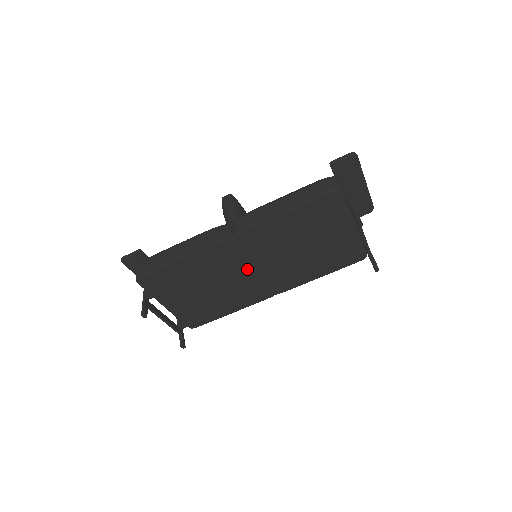
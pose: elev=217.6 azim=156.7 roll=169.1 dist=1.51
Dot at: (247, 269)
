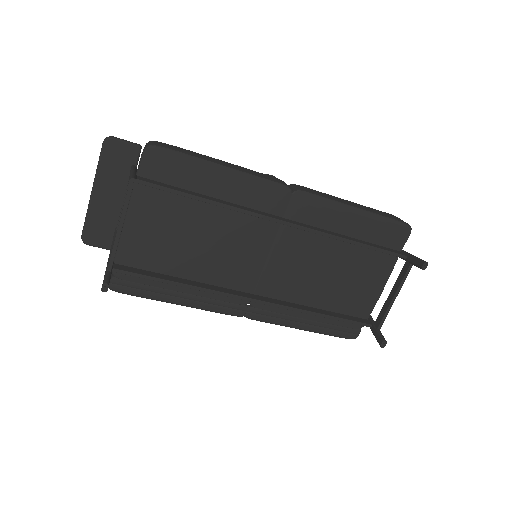
Dot at: (260, 249)
